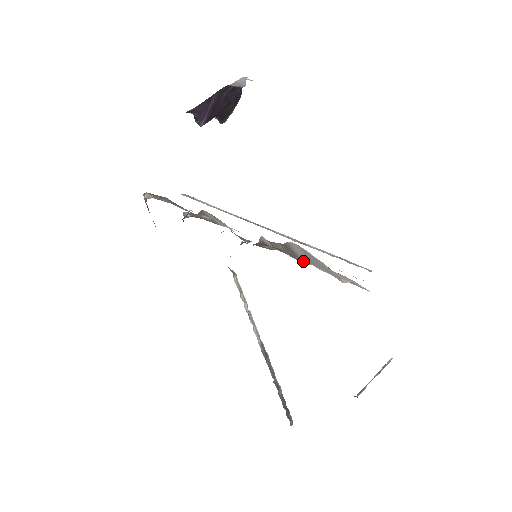
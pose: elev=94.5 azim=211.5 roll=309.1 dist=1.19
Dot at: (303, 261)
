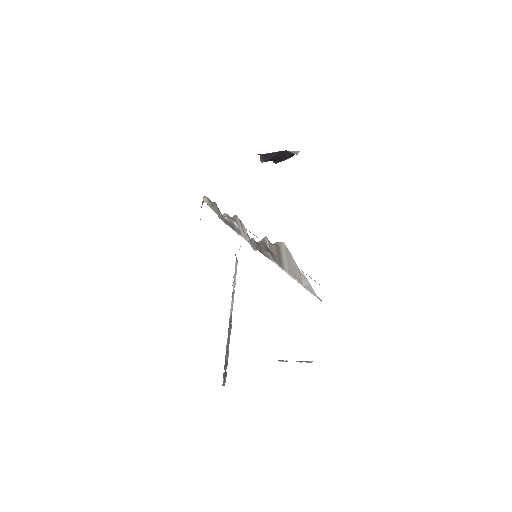
Dot at: (284, 268)
